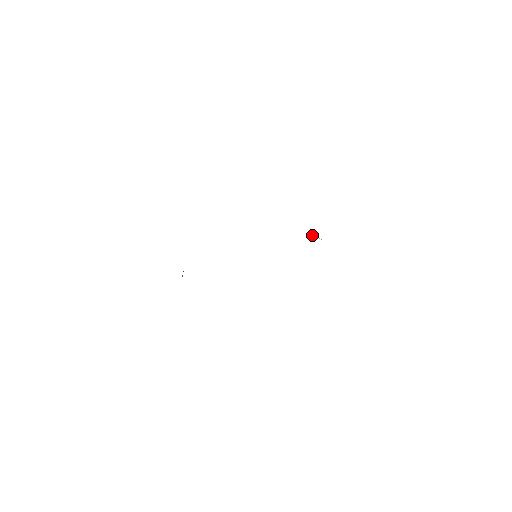
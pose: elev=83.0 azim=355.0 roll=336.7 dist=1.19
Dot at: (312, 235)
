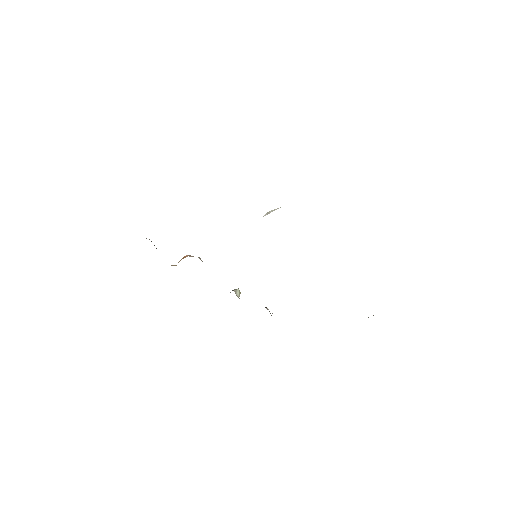
Dot at: (270, 212)
